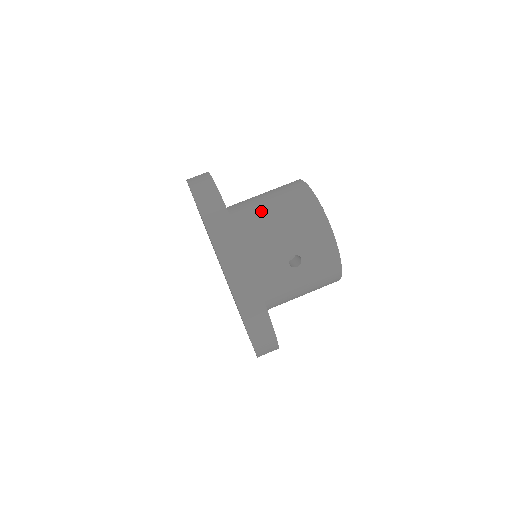
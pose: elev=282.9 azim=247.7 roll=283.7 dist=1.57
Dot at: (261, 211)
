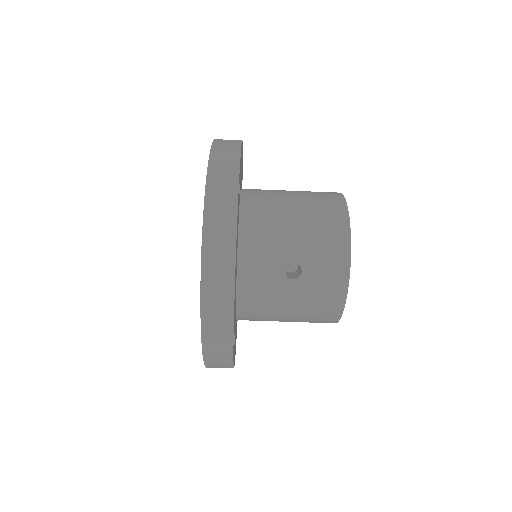
Dot at: (280, 202)
